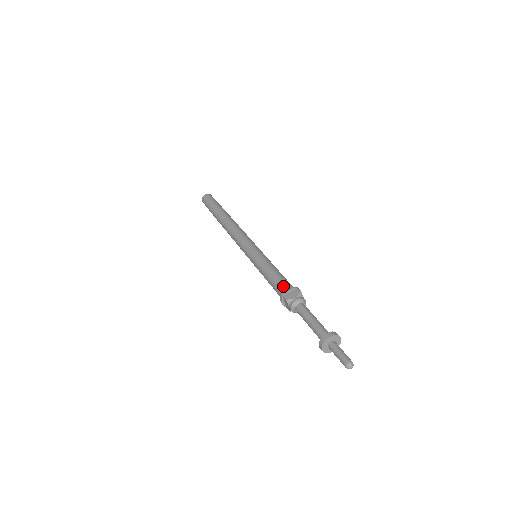
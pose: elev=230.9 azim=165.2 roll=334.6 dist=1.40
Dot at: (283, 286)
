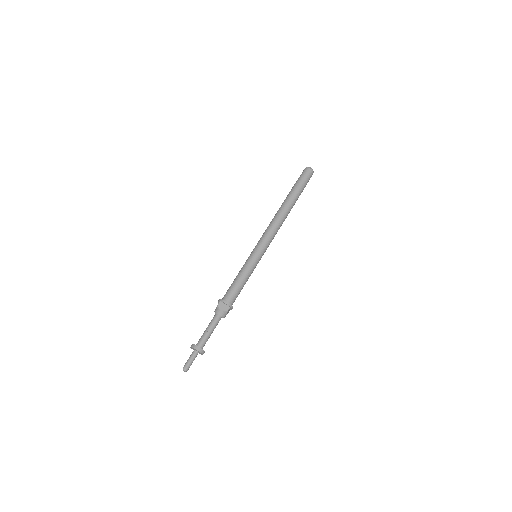
Dot at: (229, 296)
